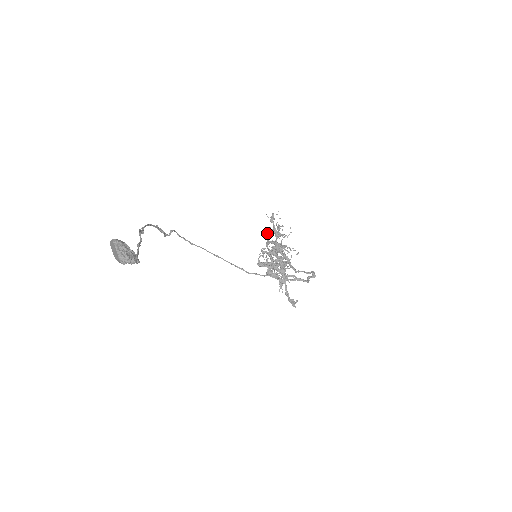
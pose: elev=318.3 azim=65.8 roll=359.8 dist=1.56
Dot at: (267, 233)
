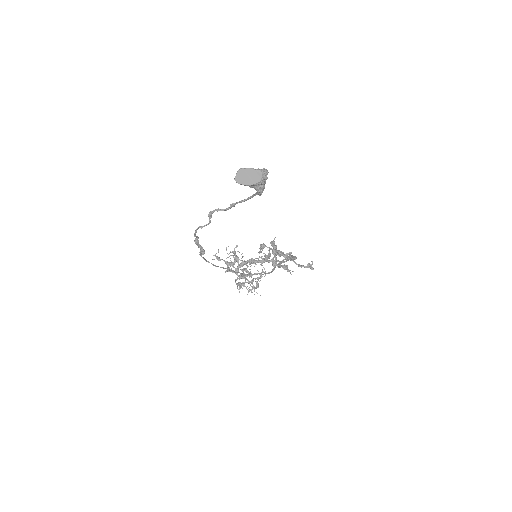
Dot at: (227, 267)
